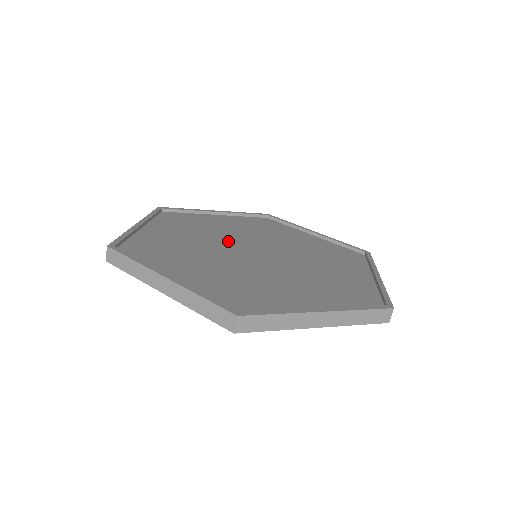
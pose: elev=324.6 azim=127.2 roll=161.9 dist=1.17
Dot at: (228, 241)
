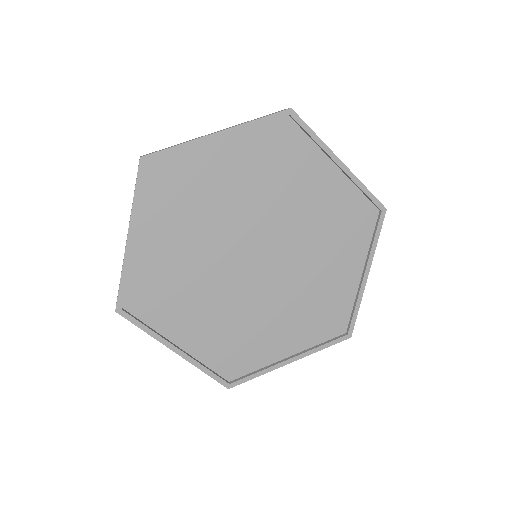
Dot at: (224, 272)
